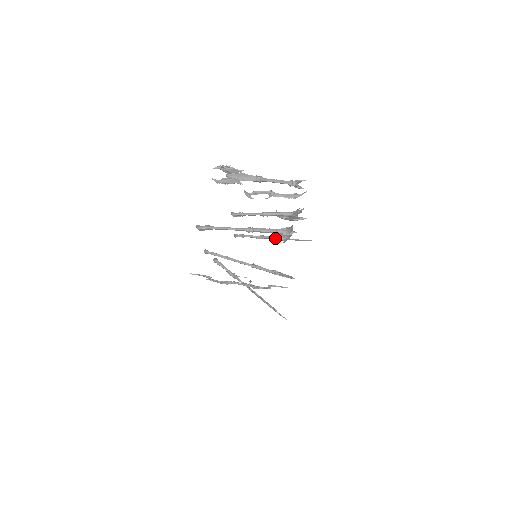
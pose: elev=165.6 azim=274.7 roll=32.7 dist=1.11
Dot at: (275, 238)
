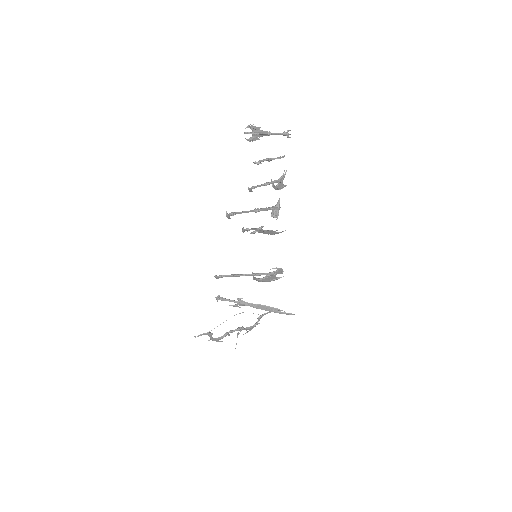
Dot at: (265, 230)
